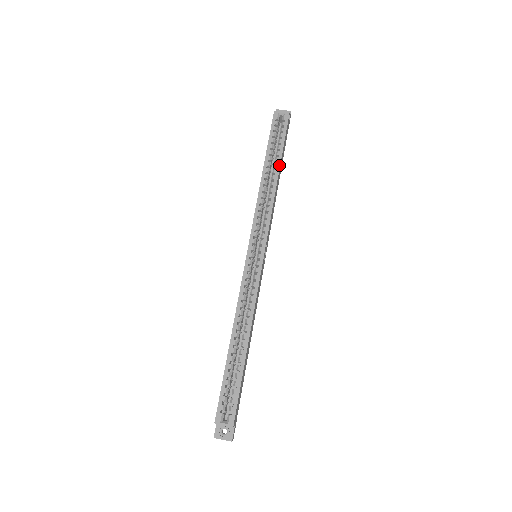
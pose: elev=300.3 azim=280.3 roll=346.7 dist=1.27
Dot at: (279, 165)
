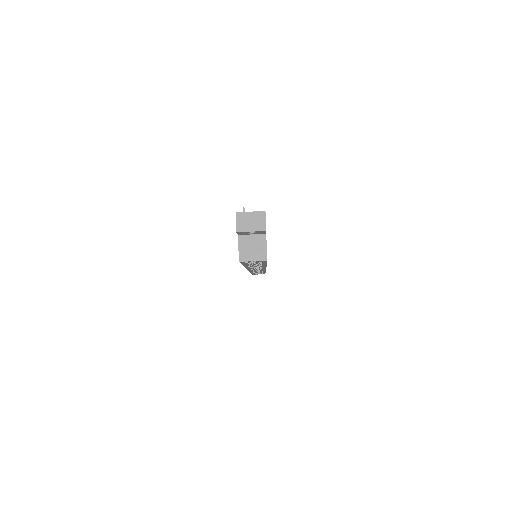
Dot at: occluded
